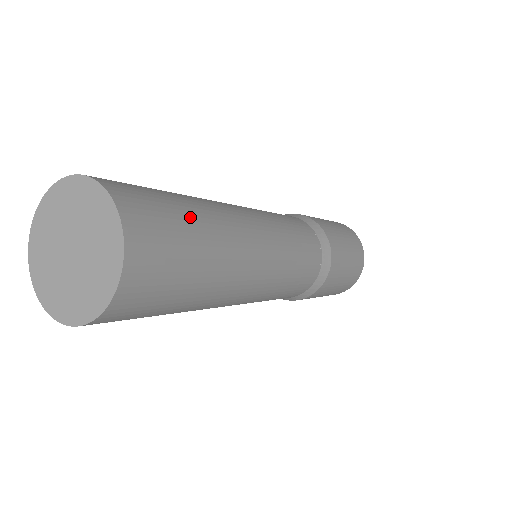
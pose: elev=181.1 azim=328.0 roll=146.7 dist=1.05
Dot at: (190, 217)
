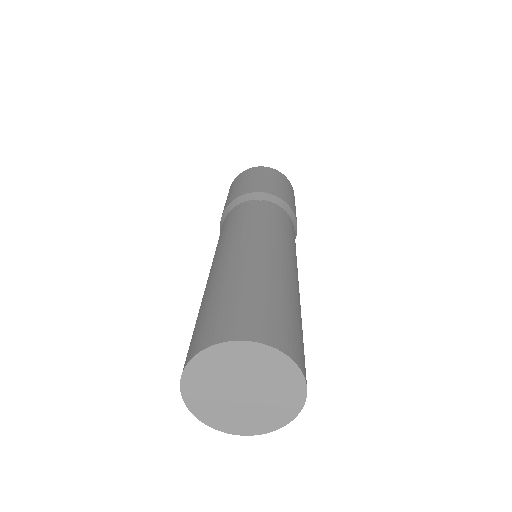
Dot at: occluded
